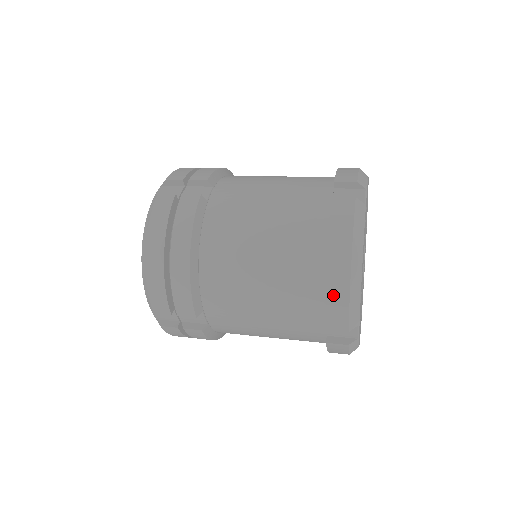
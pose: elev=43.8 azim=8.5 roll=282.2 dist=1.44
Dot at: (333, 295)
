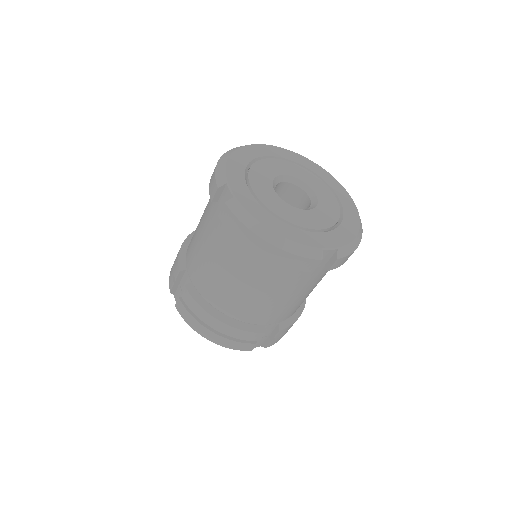
Dot at: (284, 262)
